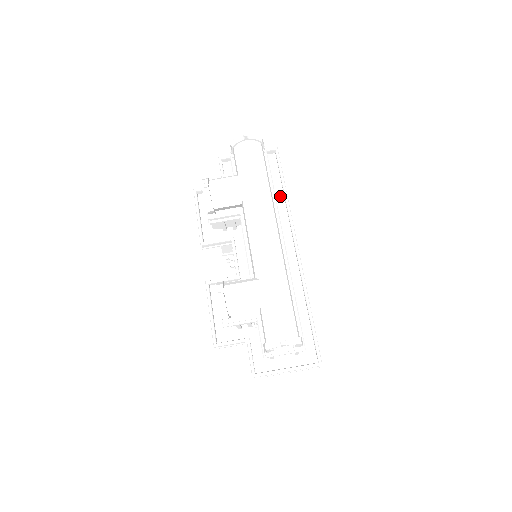
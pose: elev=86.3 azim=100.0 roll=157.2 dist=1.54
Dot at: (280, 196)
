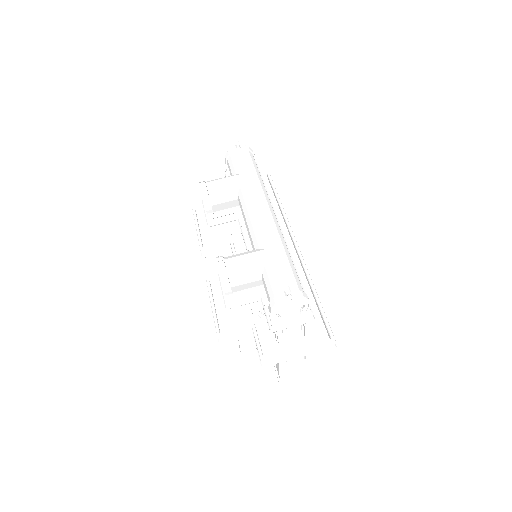
Dot at: (275, 208)
